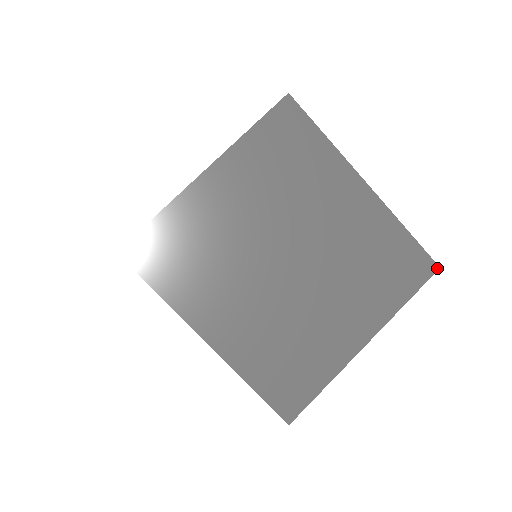
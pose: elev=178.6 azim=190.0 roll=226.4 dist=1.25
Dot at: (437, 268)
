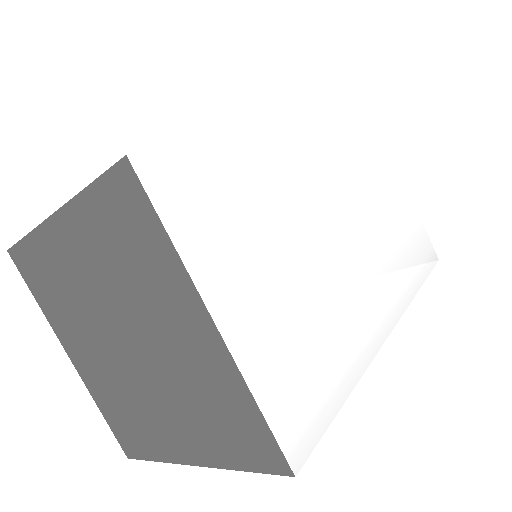
Dot at: (291, 474)
